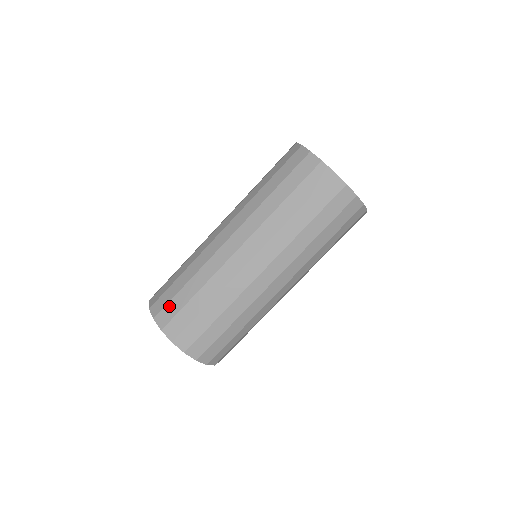
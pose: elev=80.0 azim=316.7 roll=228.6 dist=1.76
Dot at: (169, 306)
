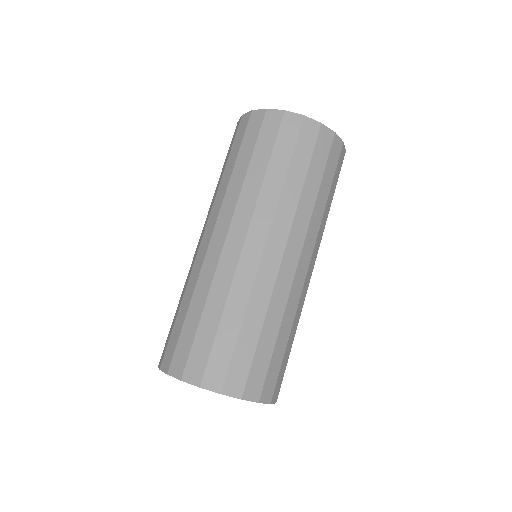
Dot at: (169, 343)
